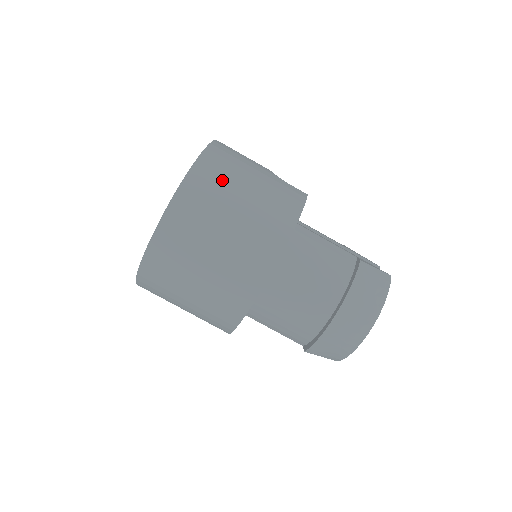
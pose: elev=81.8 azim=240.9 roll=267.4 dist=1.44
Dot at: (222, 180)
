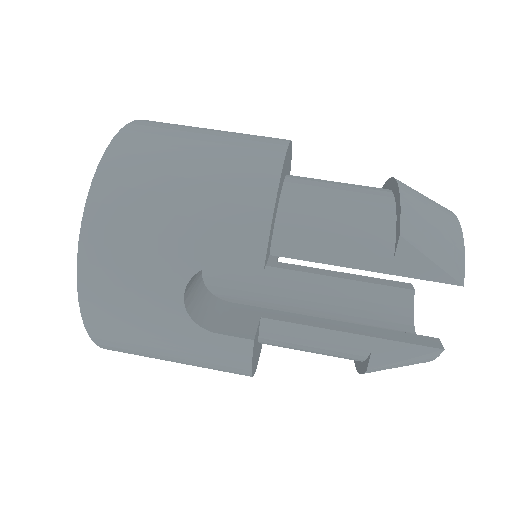
Dot at: occluded
